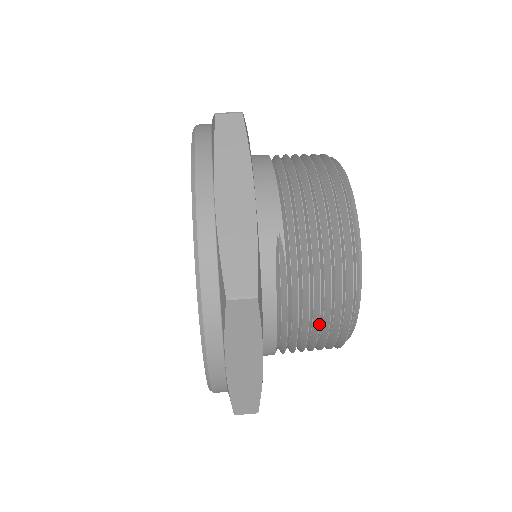
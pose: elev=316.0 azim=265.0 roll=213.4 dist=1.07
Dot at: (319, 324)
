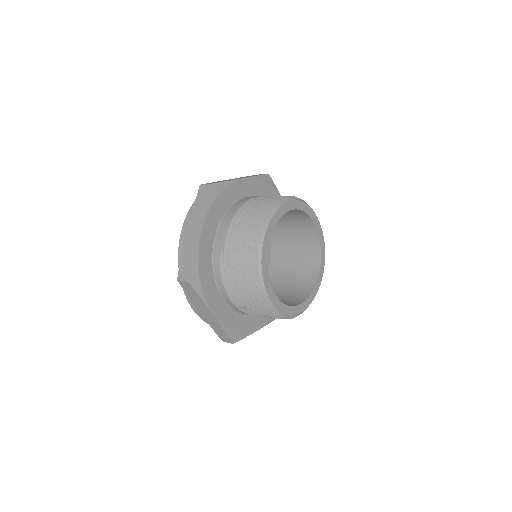
Dot at: (248, 301)
